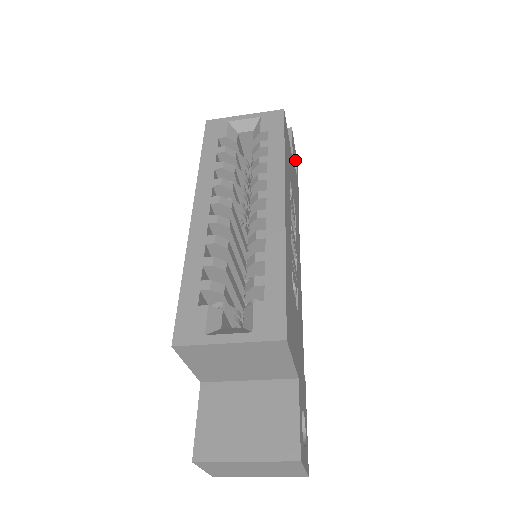
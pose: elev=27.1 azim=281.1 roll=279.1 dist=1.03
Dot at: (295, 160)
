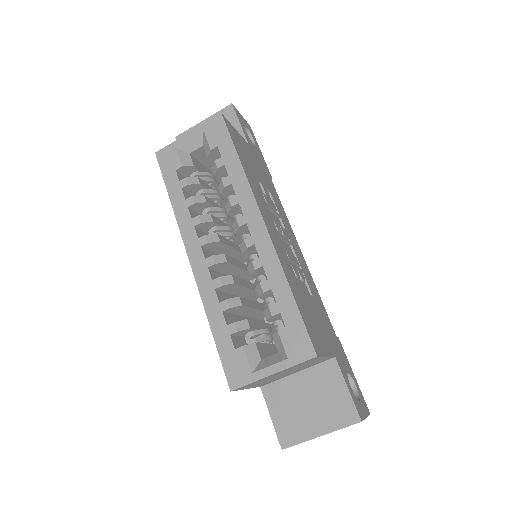
Dot at: (248, 130)
